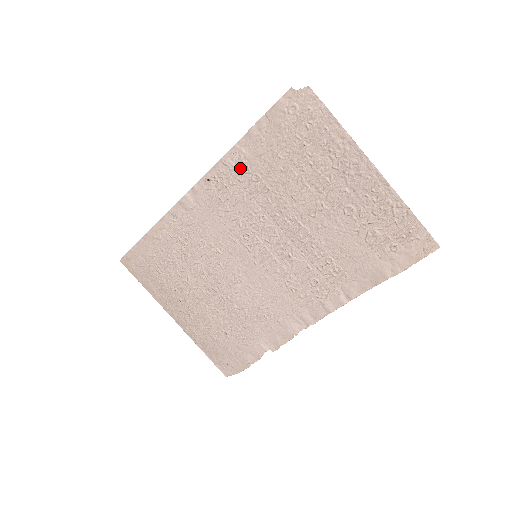
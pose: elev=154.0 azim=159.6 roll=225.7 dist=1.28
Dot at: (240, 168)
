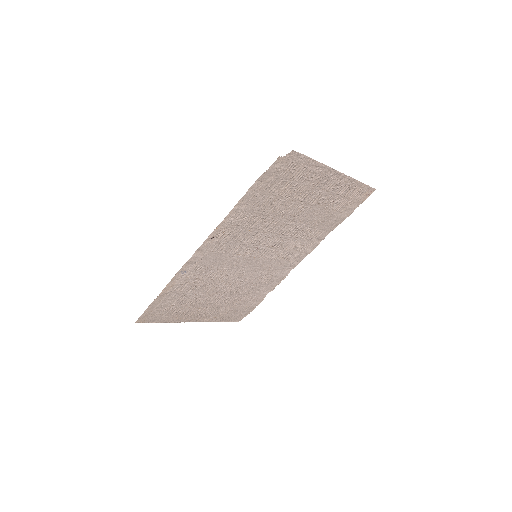
Dot at: (239, 219)
